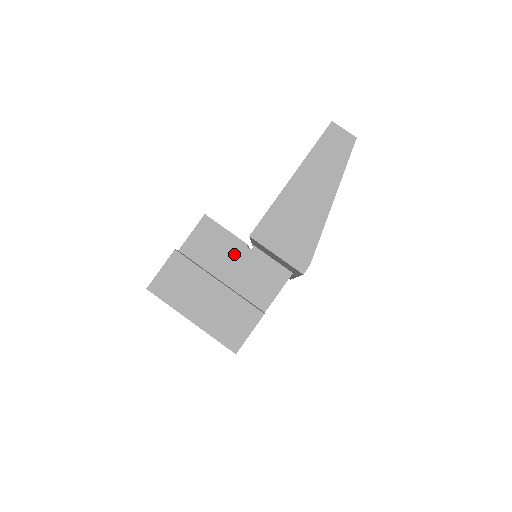
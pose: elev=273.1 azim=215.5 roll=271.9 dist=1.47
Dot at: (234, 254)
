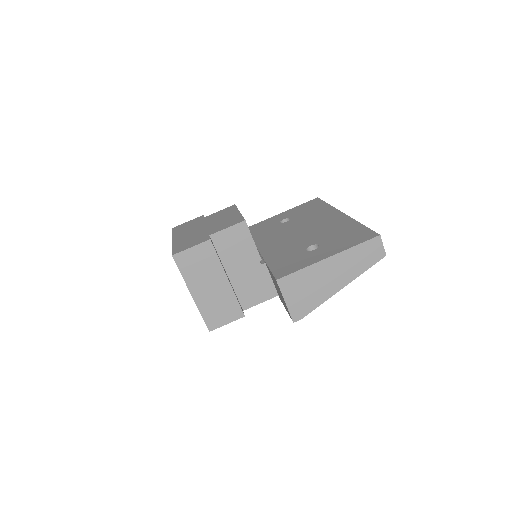
Dot at: (248, 261)
